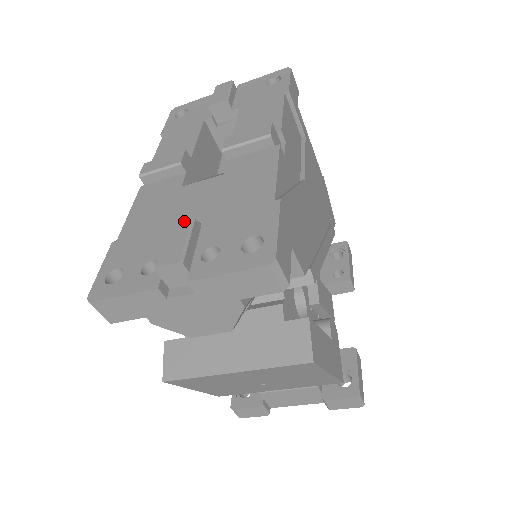
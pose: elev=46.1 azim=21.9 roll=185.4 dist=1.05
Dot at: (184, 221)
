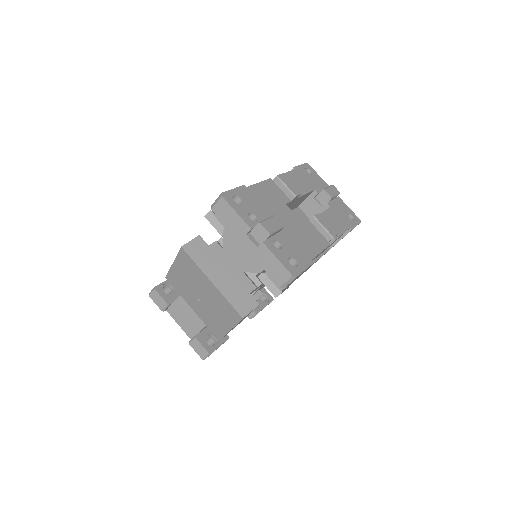
Dot at: (281, 222)
